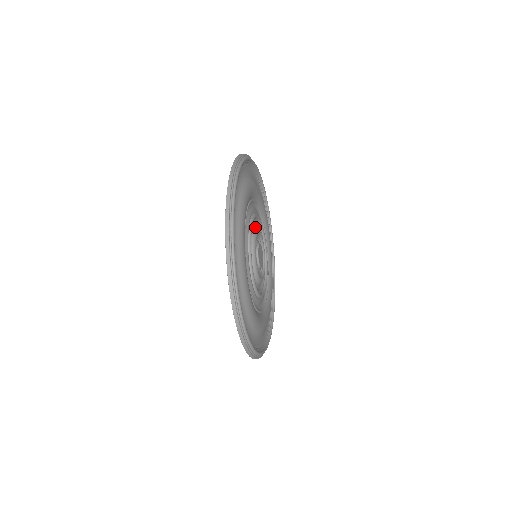
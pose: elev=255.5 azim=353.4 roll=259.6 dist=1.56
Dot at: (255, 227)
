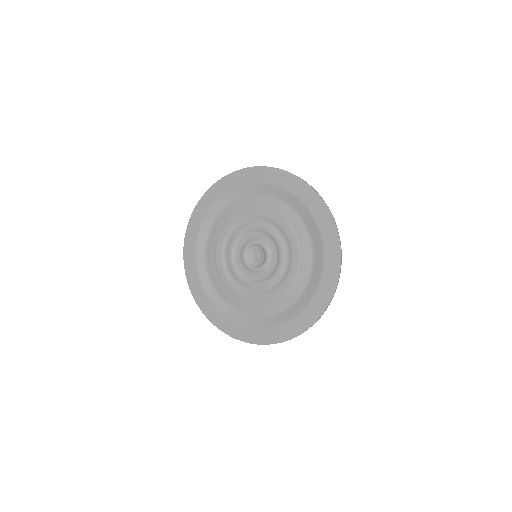
Dot at: (273, 238)
